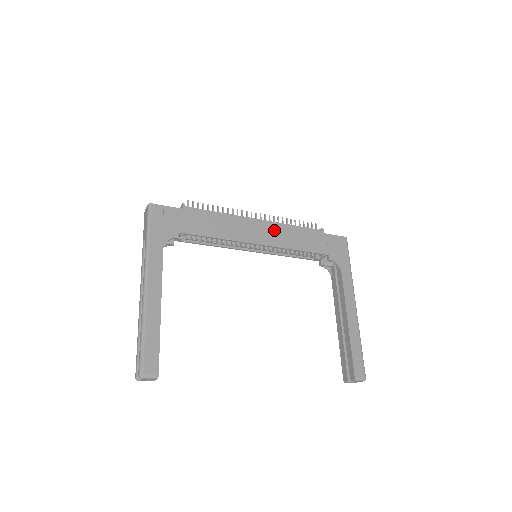
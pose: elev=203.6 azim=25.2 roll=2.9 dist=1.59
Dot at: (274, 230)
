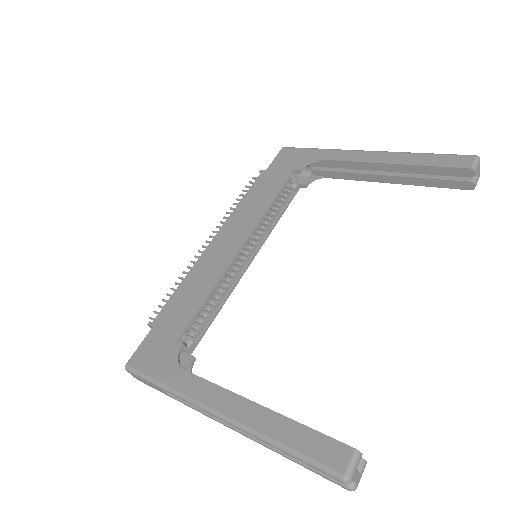
Dot at: (234, 225)
